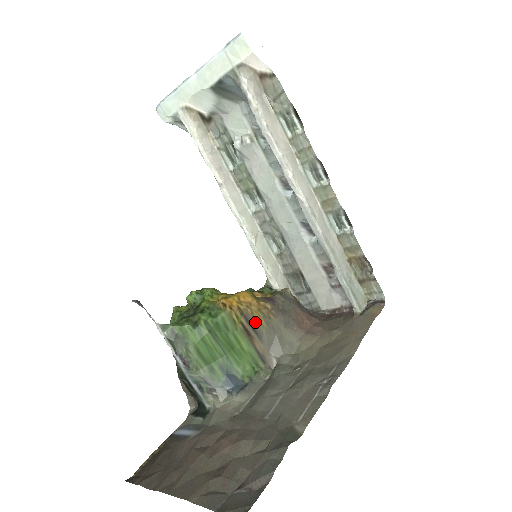
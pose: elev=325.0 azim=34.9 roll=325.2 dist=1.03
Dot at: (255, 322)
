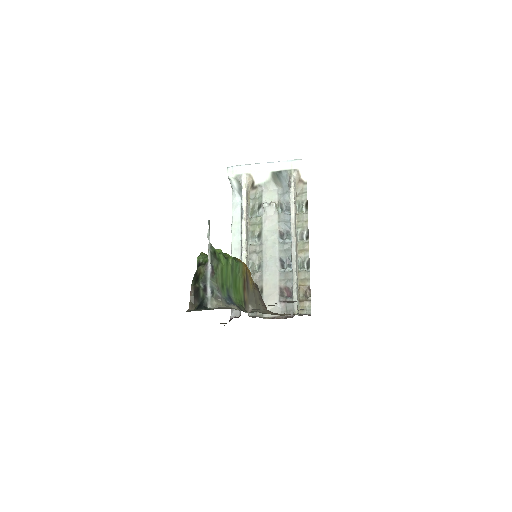
Dot at: (249, 282)
